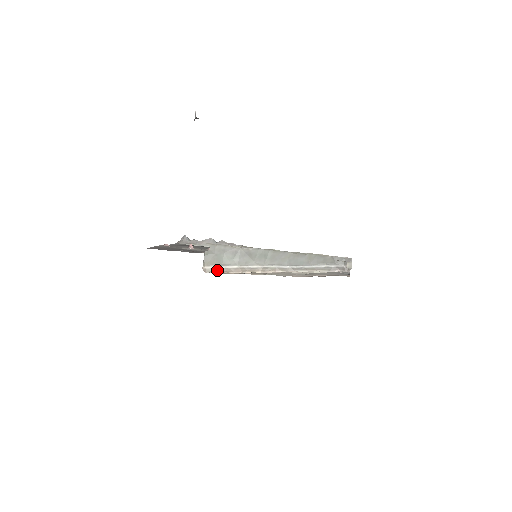
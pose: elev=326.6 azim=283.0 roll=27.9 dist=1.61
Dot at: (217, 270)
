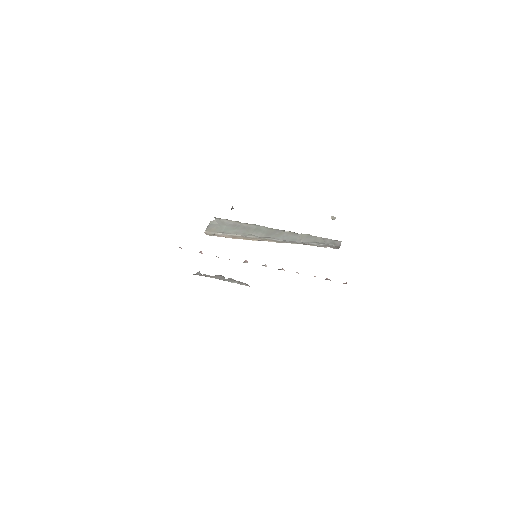
Dot at: (217, 235)
